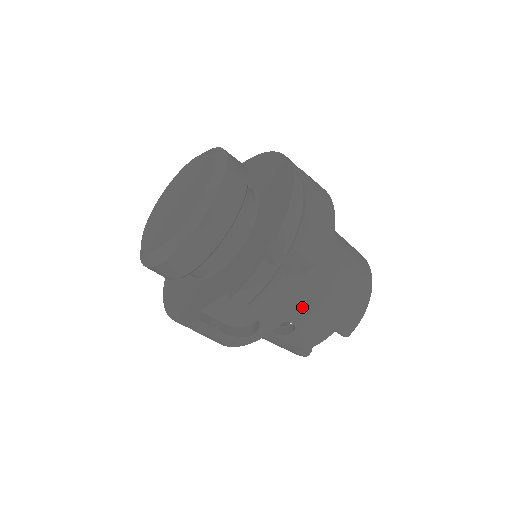
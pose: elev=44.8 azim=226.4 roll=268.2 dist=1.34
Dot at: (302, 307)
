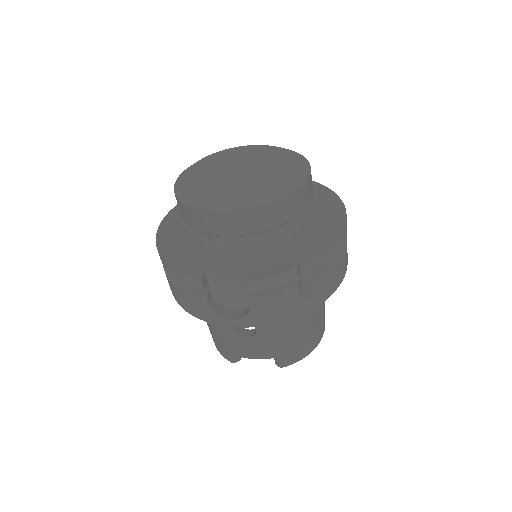
Dot at: occluded
